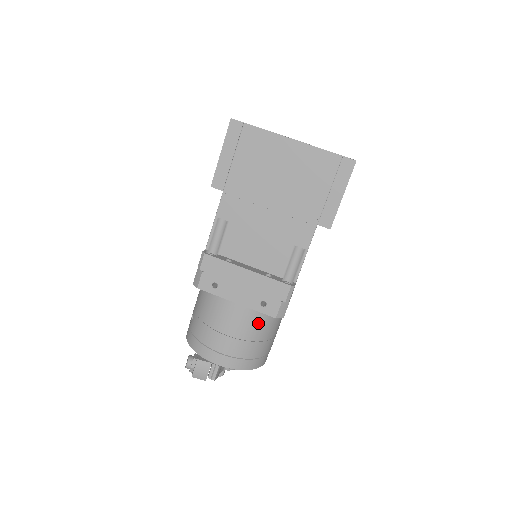
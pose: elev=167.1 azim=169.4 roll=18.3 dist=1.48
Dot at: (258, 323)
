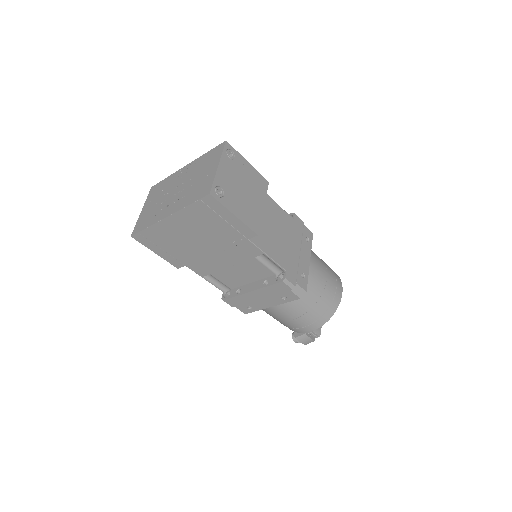
Dot at: (299, 301)
